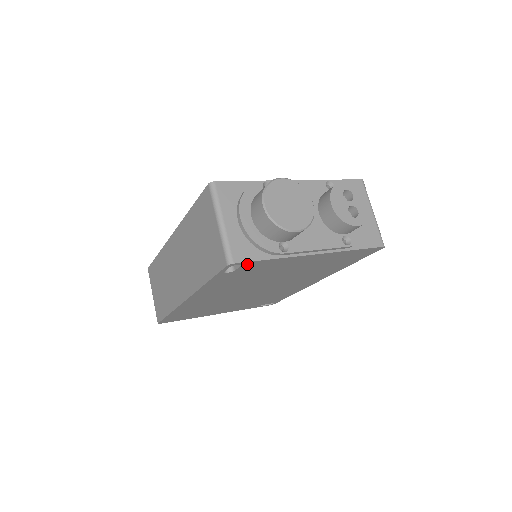
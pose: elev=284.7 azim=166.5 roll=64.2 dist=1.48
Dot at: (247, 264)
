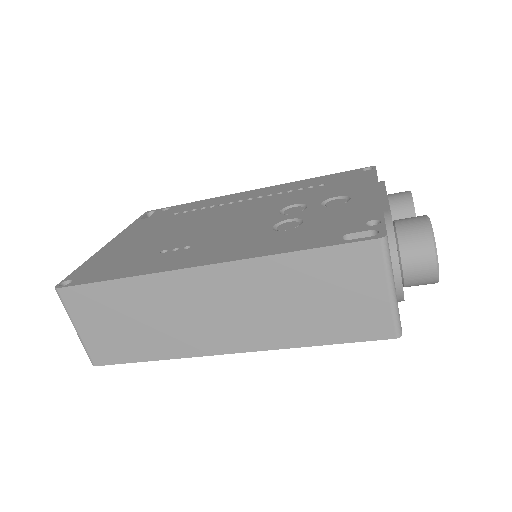
Dot at: occluded
